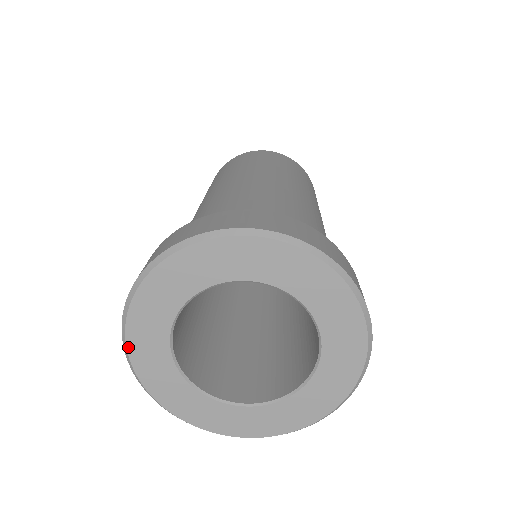
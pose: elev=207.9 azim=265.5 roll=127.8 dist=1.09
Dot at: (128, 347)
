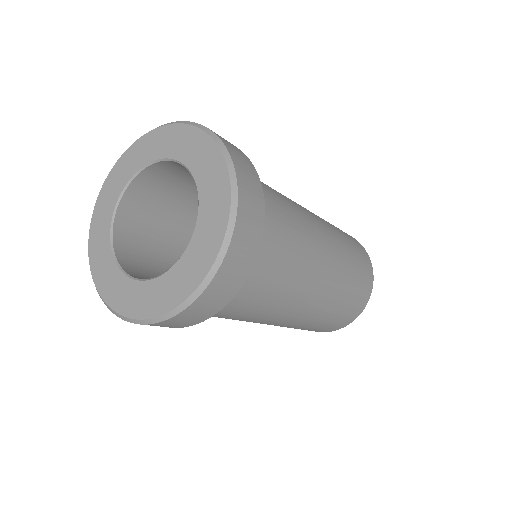
Dot at: (89, 245)
